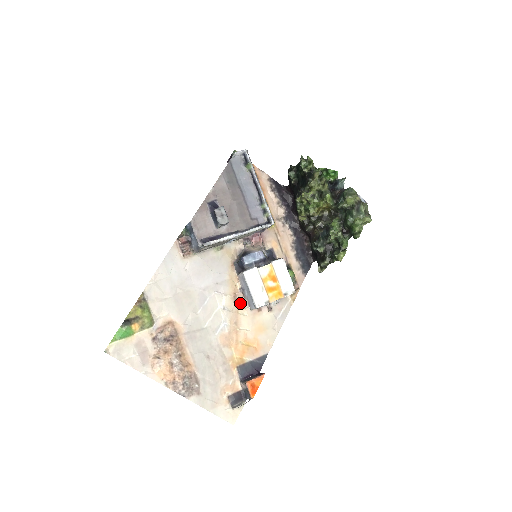
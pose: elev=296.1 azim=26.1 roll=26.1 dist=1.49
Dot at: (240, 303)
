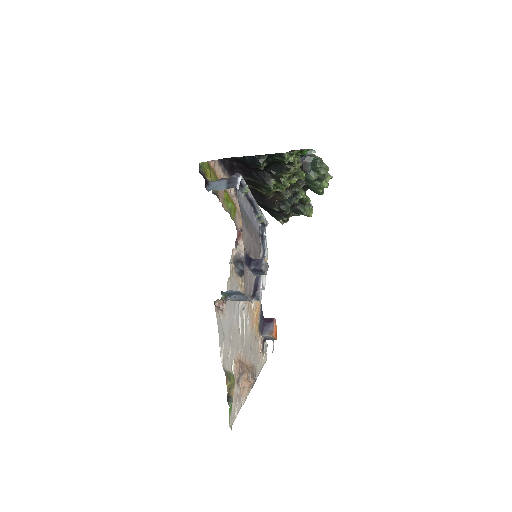
Dot at: occluded
